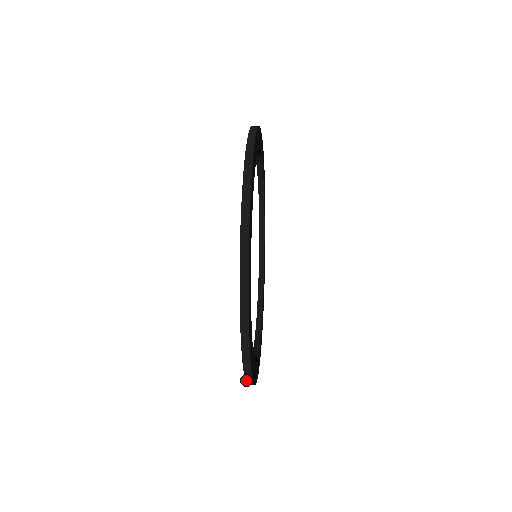
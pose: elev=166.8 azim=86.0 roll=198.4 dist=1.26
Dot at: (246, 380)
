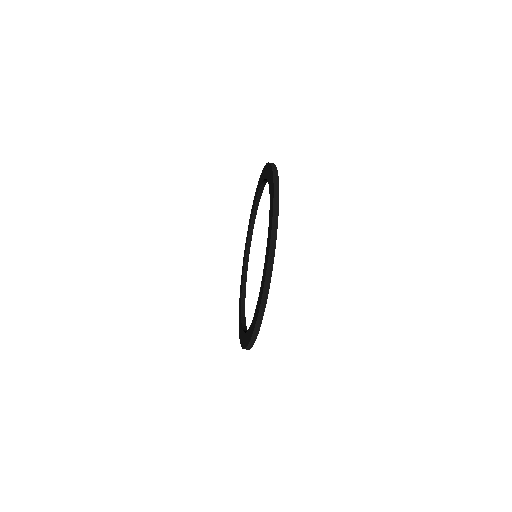
Dot at: (274, 192)
